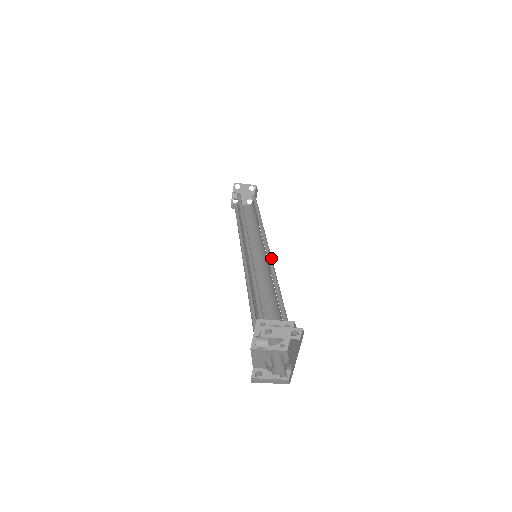
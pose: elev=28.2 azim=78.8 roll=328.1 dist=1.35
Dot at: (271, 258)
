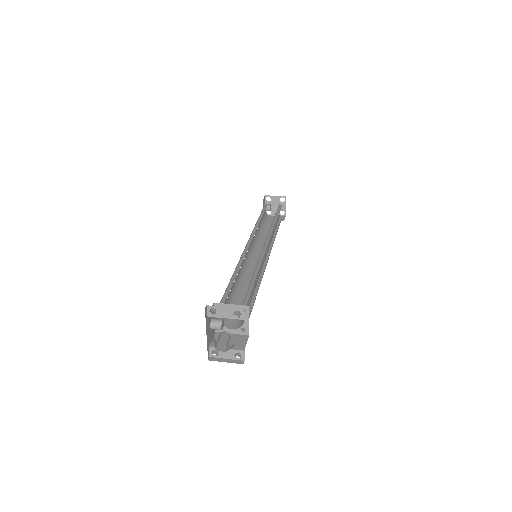
Dot at: occluded
